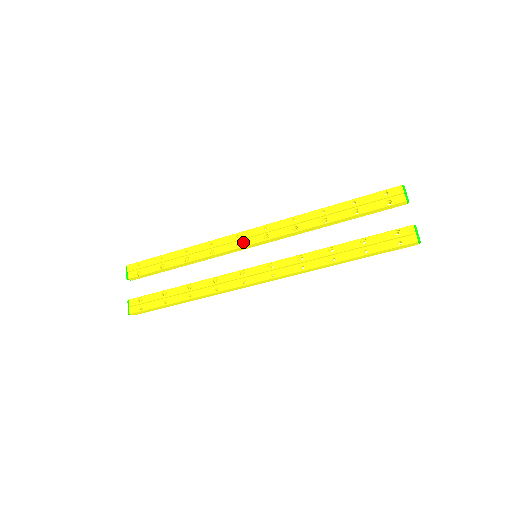
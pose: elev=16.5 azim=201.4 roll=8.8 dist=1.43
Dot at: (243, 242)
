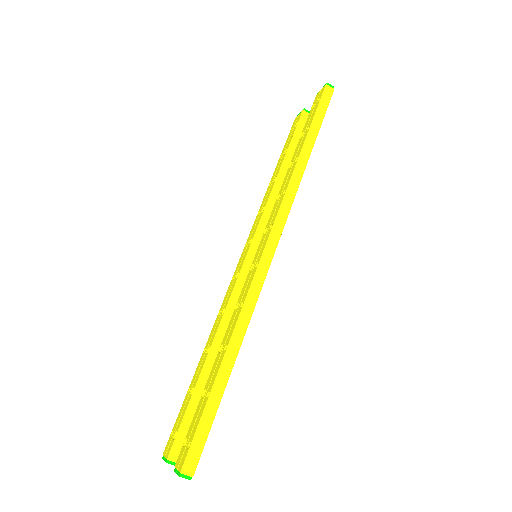
Dot at: (239, 270)
